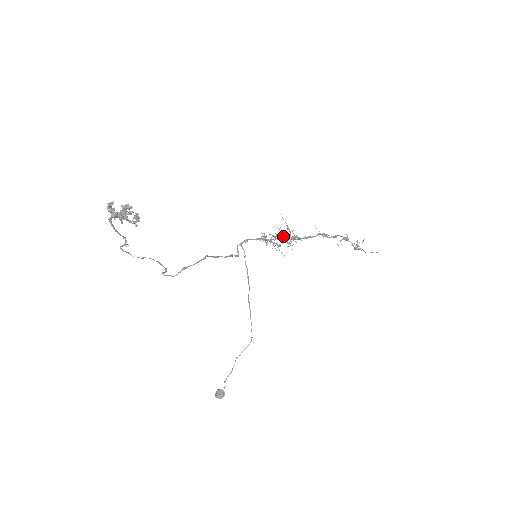
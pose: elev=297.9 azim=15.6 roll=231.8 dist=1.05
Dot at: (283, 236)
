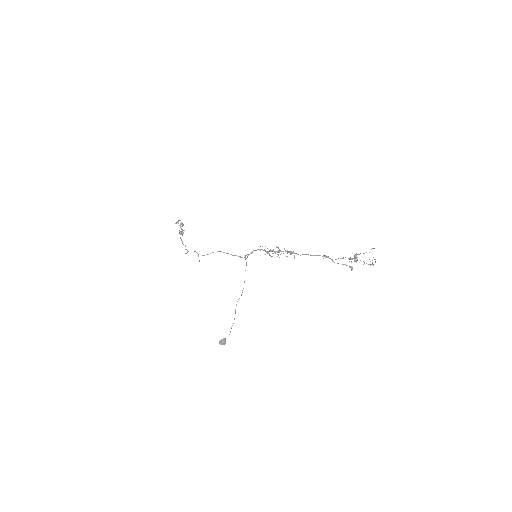
Dot at: occluded
